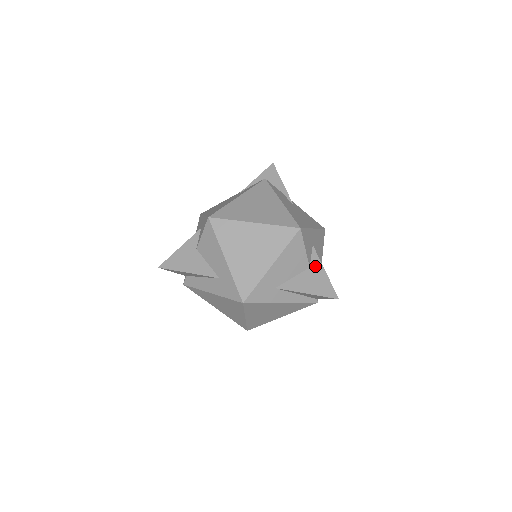
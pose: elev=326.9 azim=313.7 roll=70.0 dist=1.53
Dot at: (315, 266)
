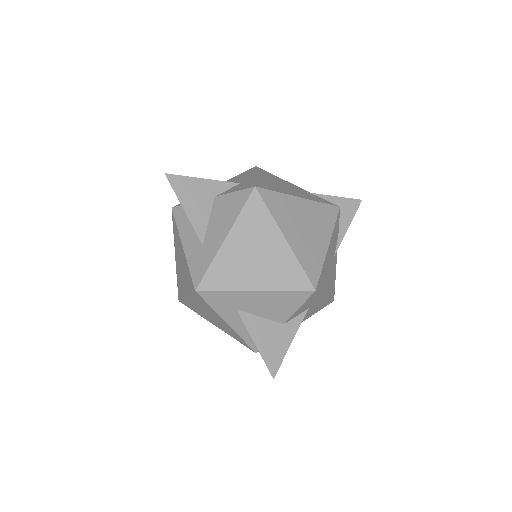
Dot at: (289, 328)
